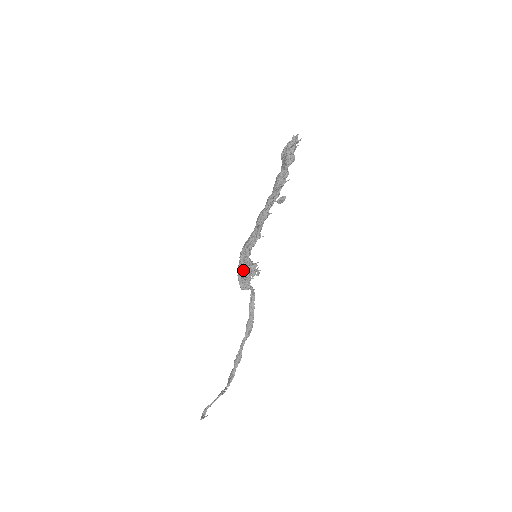
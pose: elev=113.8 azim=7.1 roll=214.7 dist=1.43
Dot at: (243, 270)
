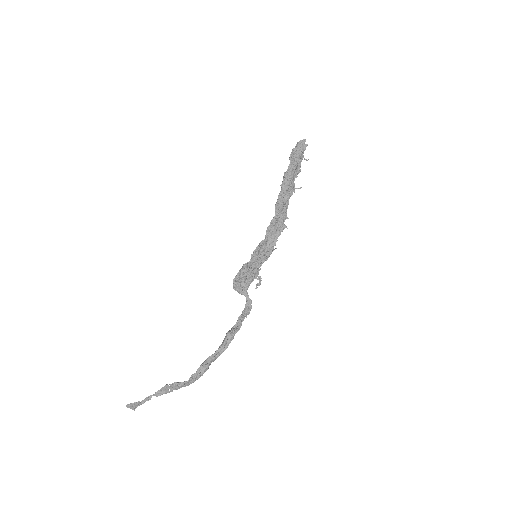
Dot at: (243, 272)
